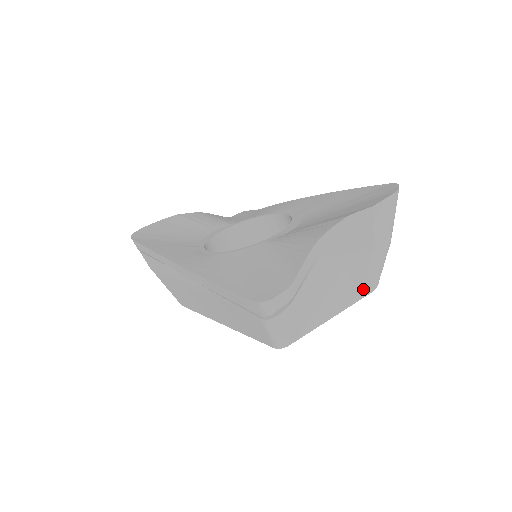
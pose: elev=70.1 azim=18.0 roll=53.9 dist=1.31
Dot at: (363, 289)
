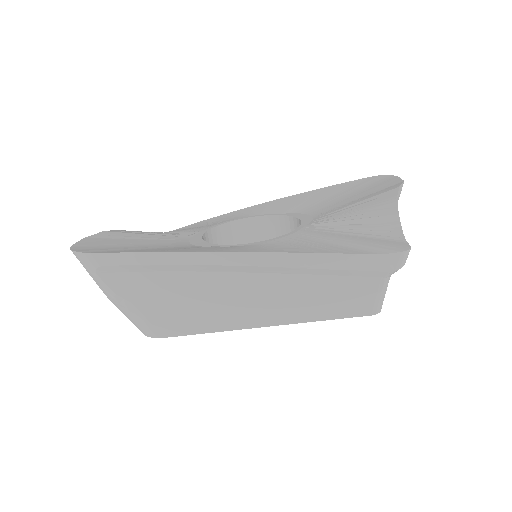
Dot at: occluded
